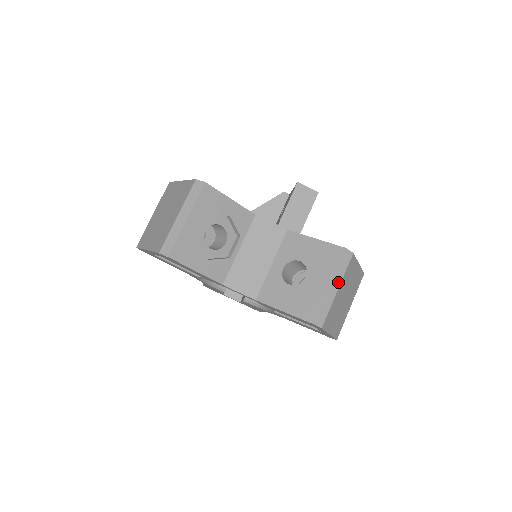
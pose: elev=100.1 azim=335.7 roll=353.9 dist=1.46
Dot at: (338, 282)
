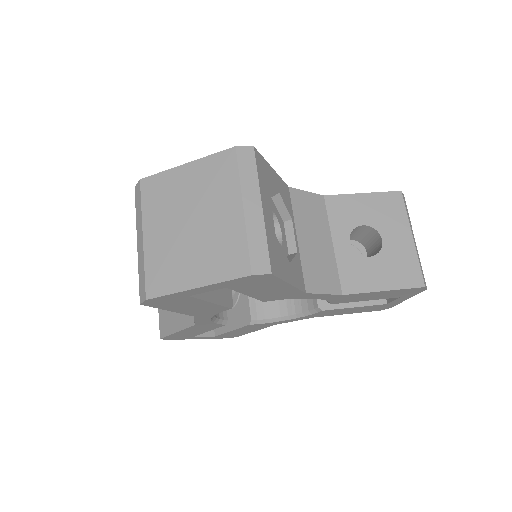
Dot at: (412, 231)
